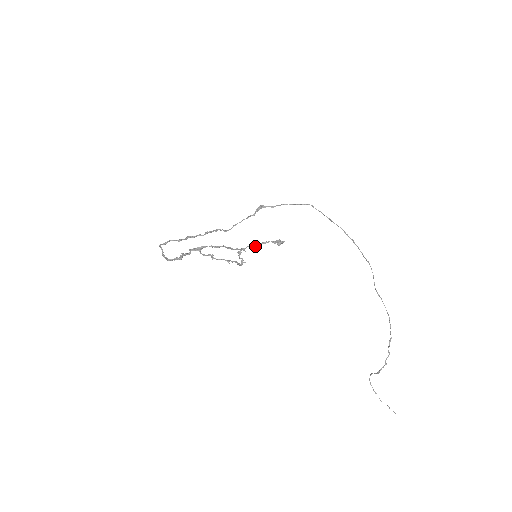
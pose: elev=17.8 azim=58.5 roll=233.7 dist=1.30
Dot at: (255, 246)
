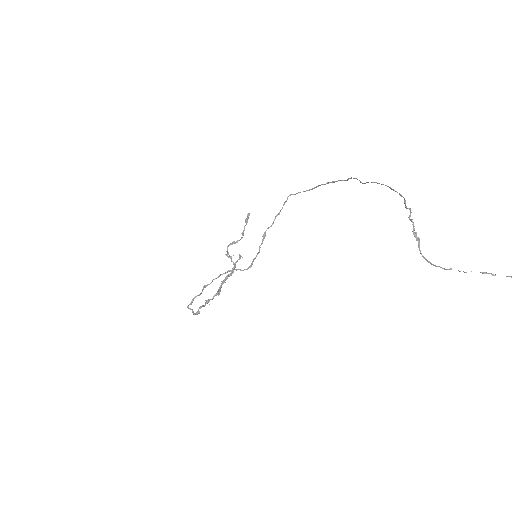
Dot at: (237, 241)
